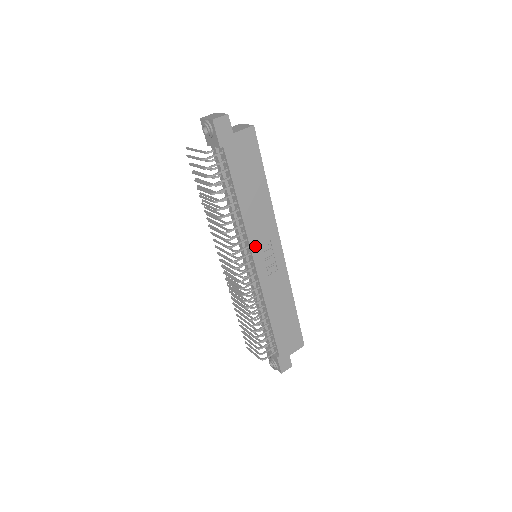
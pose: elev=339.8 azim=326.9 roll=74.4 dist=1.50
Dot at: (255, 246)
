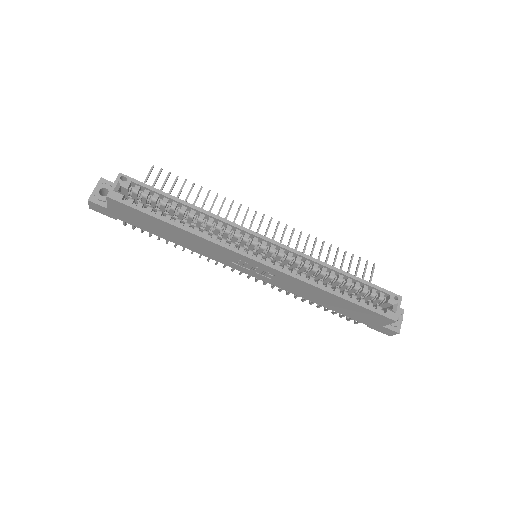
Dot at: (229, 263)
